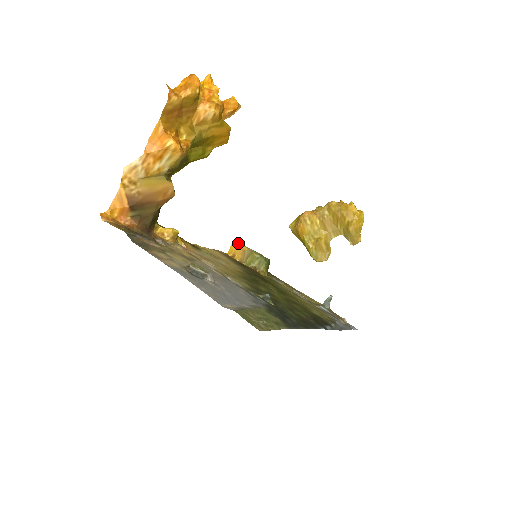
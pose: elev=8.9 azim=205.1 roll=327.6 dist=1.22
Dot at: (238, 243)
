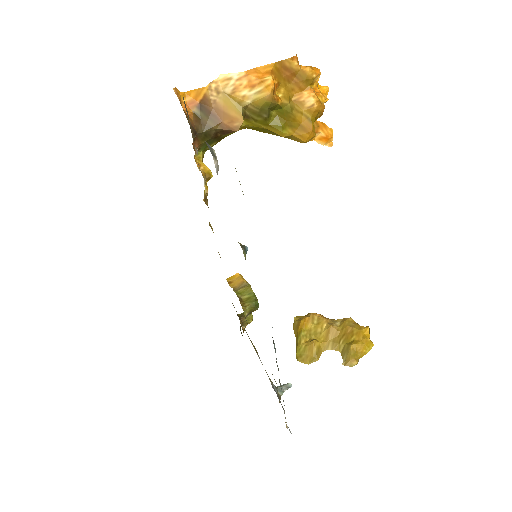
Dot at: occluded
